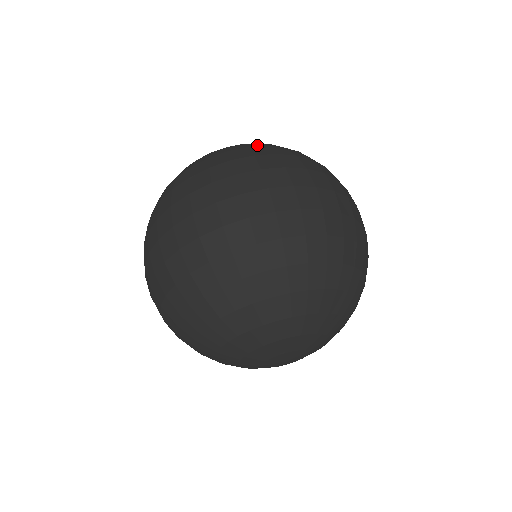
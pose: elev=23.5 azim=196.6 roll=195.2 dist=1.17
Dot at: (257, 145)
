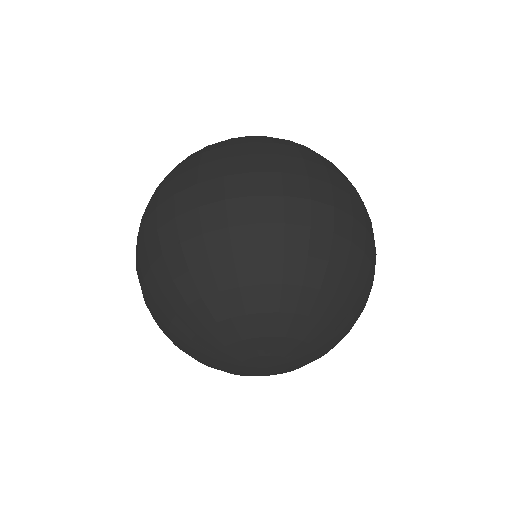
Dot at: occluded
